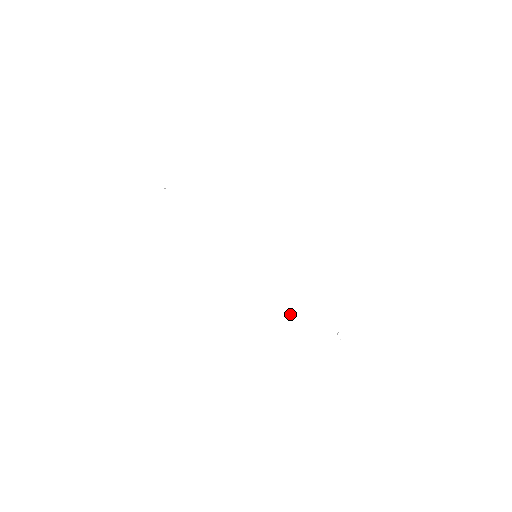
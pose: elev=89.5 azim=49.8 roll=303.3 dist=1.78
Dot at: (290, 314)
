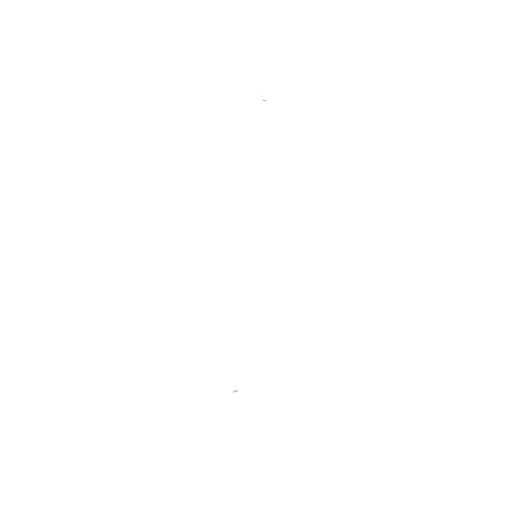
Dot at: (213, 333)
